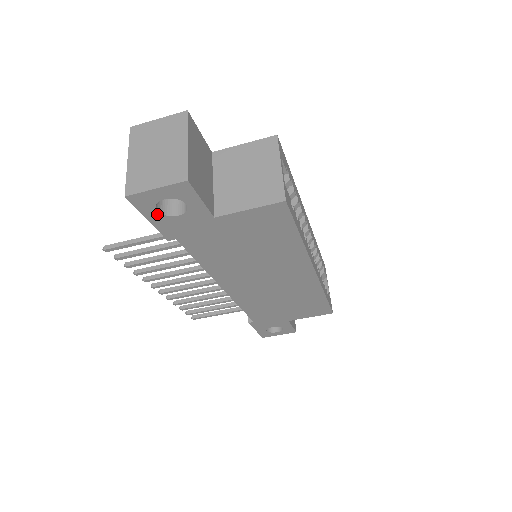
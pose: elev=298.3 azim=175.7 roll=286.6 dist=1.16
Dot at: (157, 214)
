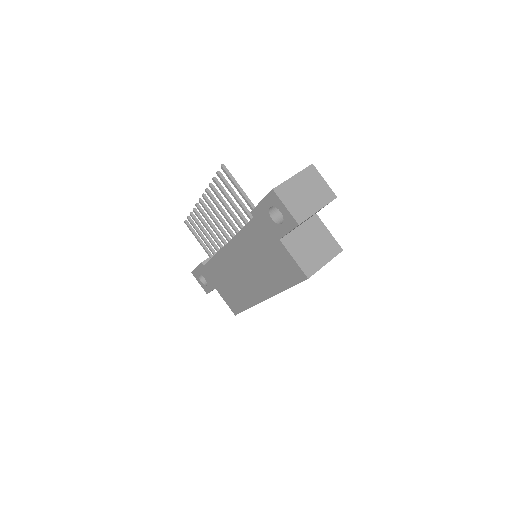
Dot at: (268, 207)
